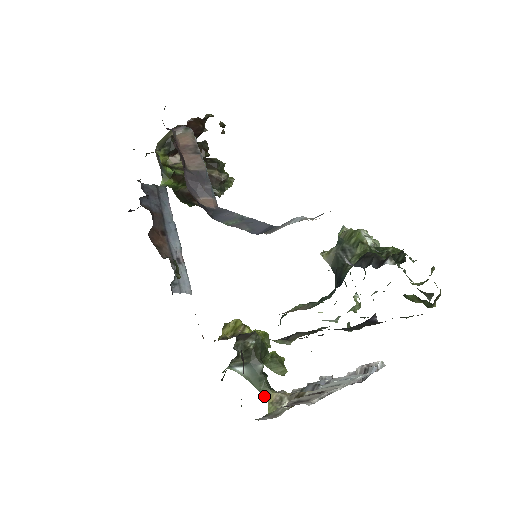
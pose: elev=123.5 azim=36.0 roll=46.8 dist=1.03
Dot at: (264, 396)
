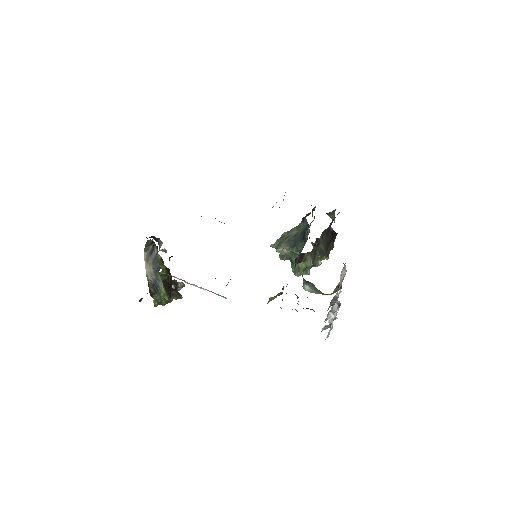
Dot at: occluded
